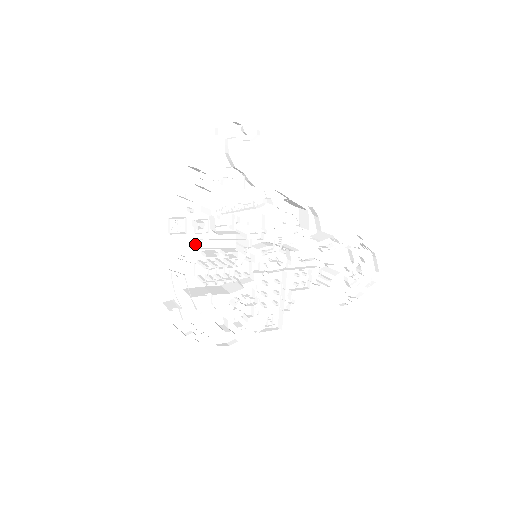
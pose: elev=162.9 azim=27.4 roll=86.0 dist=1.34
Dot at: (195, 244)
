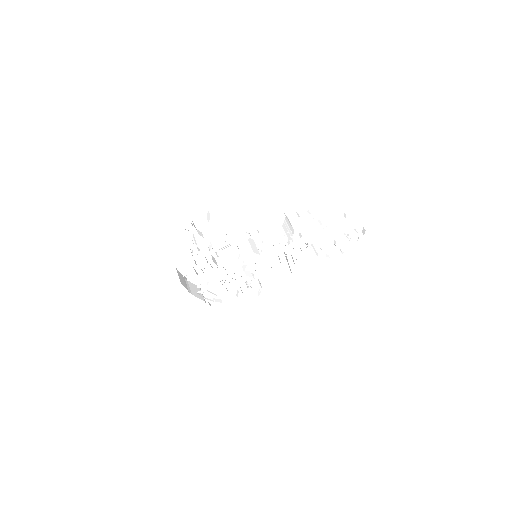
Dot at: (209, 262)
